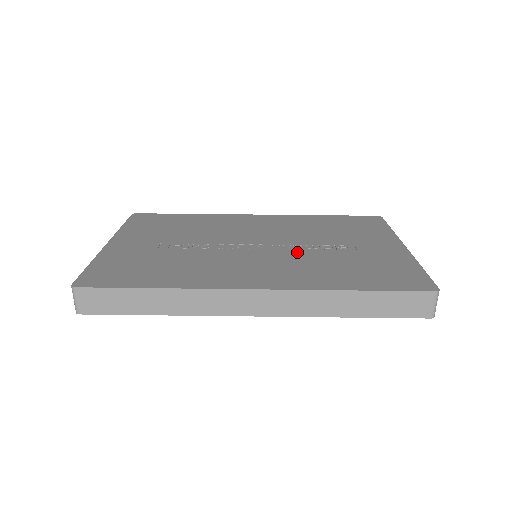
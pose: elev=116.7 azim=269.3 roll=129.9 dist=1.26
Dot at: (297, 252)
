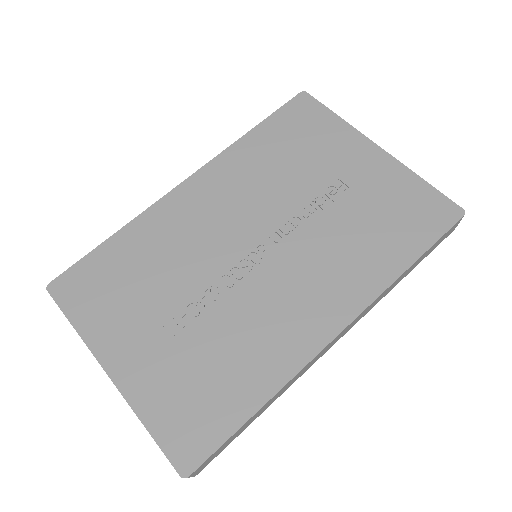
Dot at: (306, 235)
